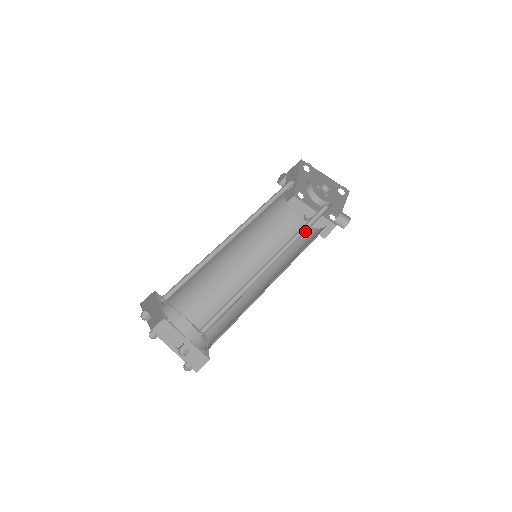
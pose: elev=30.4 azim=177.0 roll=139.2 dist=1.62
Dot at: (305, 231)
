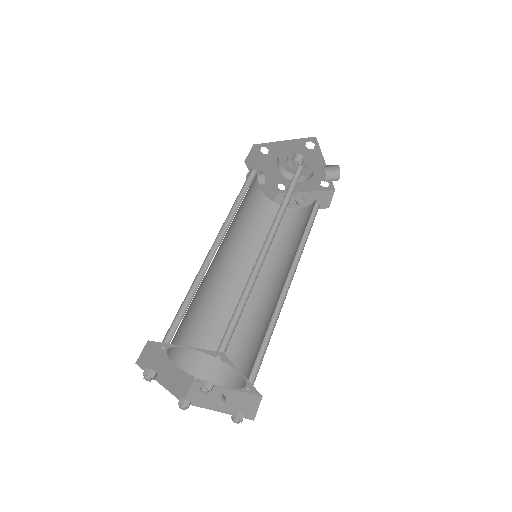
Dot at: (290, 197)
